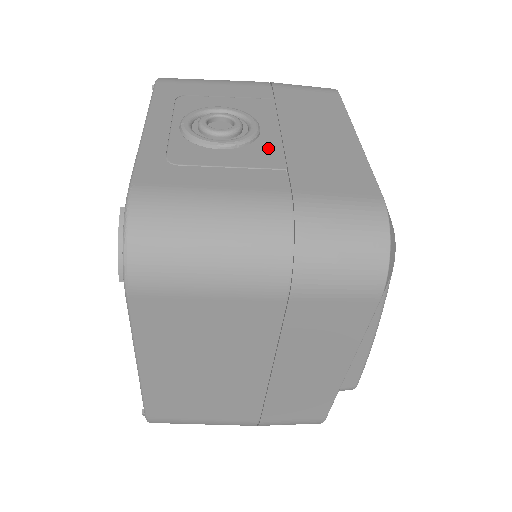
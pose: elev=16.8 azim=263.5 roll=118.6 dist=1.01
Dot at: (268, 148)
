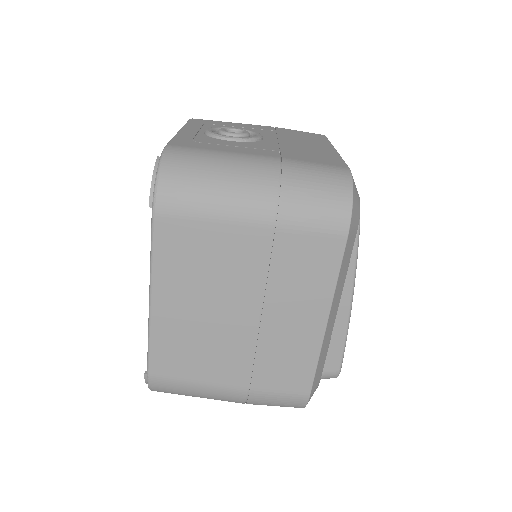
Dot at: (267, 144)
